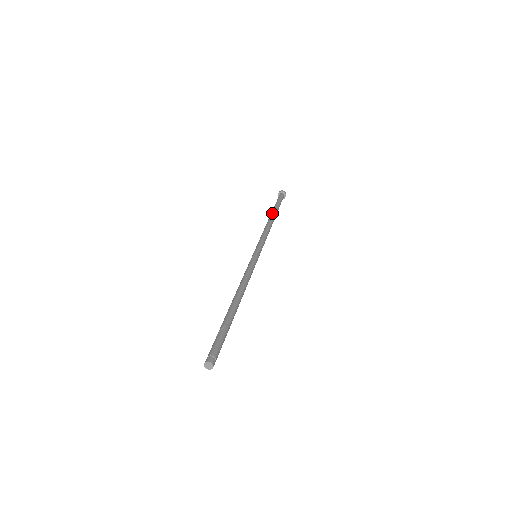
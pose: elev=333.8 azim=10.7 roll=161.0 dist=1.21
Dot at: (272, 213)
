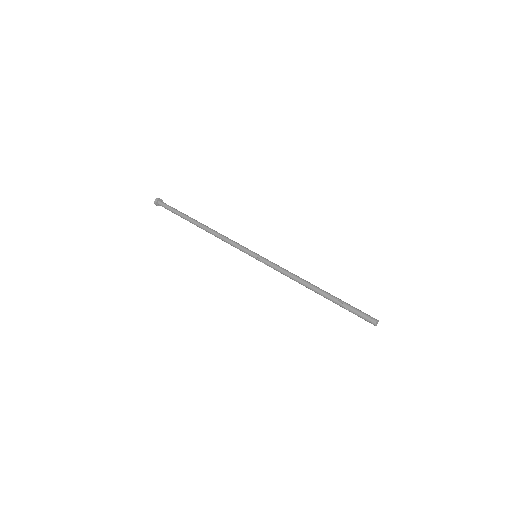
Dot at: (193, 223)
